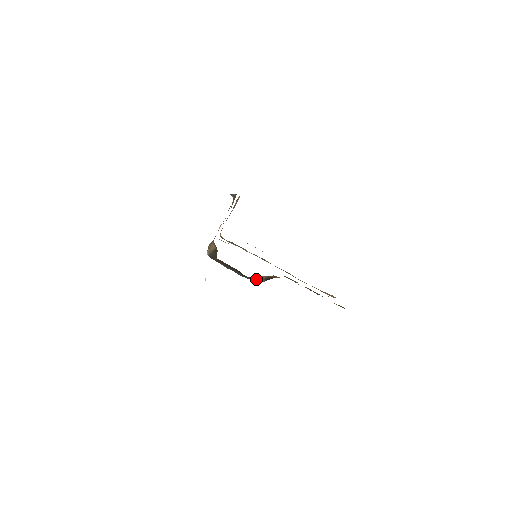
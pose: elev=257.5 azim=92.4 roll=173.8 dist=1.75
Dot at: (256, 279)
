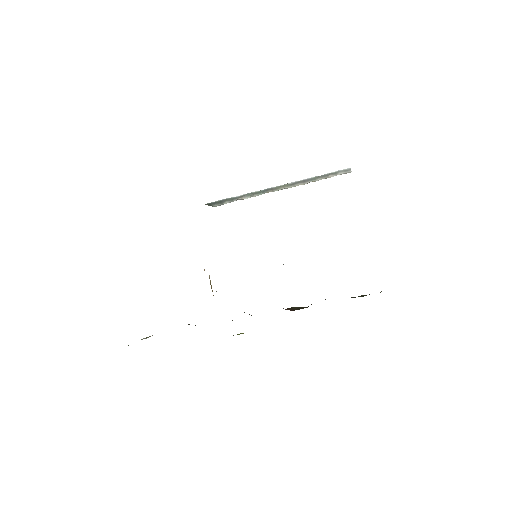
Dot at: occluded
